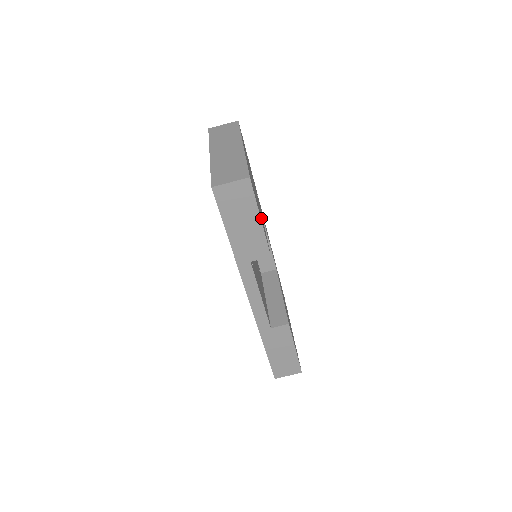
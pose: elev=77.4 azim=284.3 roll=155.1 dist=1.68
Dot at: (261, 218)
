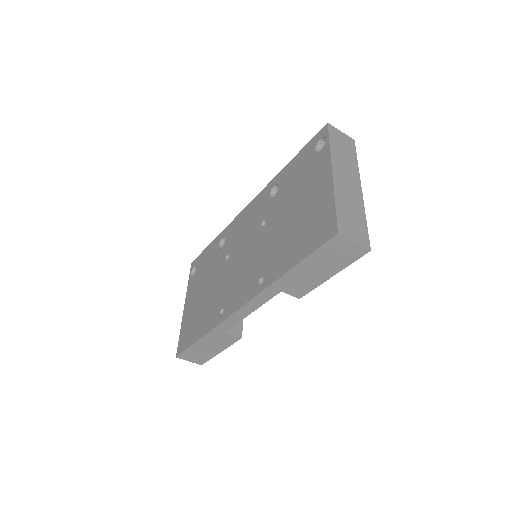
Dot at: occluded
